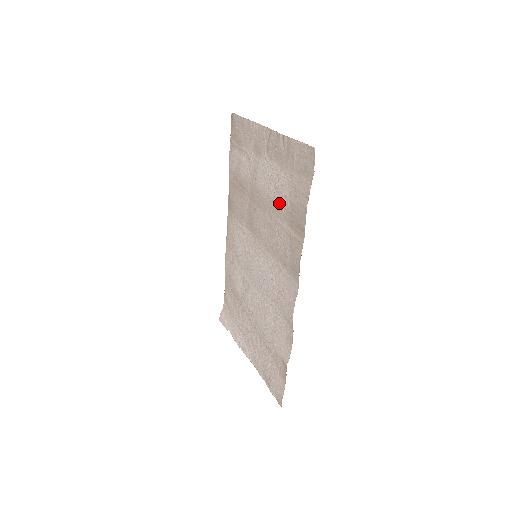
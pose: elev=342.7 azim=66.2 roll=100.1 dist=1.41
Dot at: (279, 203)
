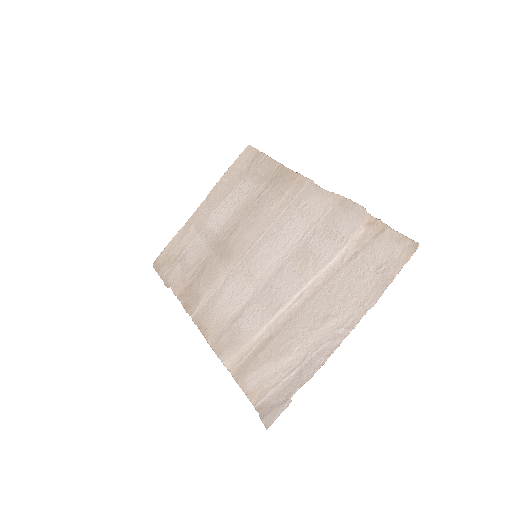
Dot at: (246, 197)
